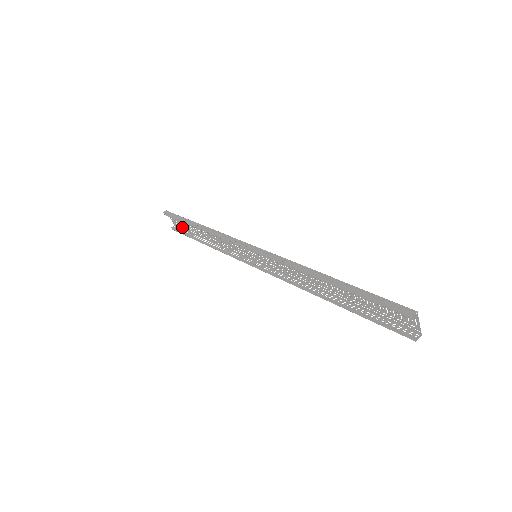
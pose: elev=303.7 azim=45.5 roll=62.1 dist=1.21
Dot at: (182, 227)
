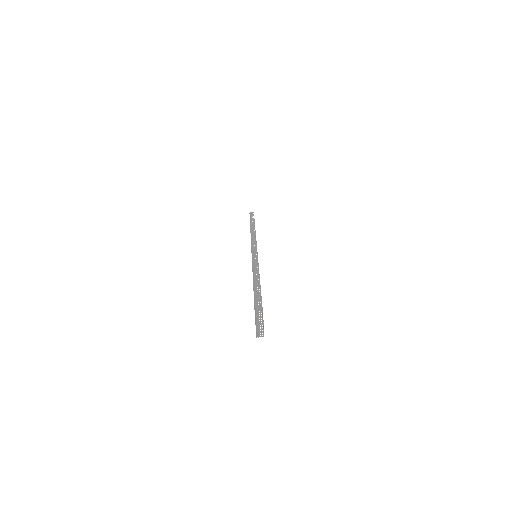
Dot at: occluded
